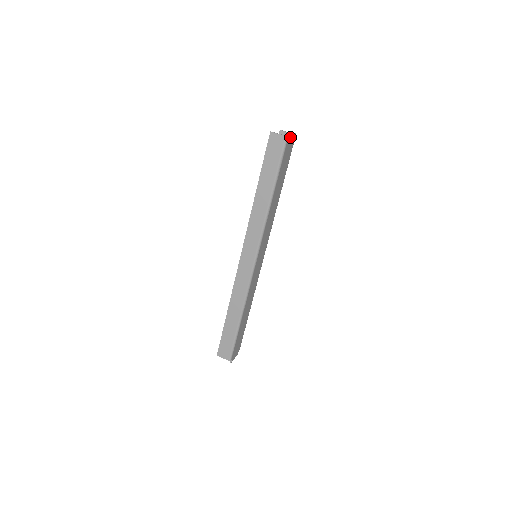
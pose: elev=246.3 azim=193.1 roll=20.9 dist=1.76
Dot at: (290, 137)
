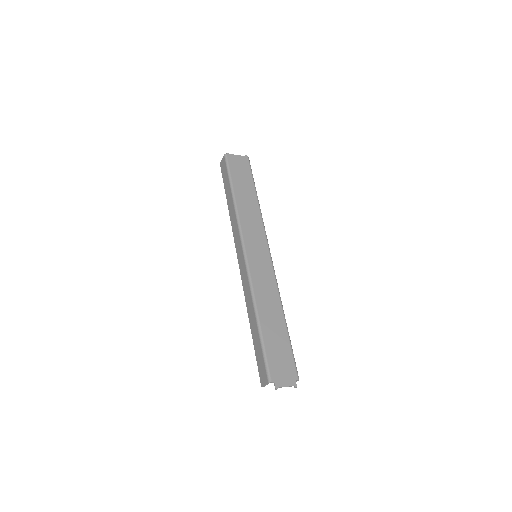
Dot at: (233, 156)
